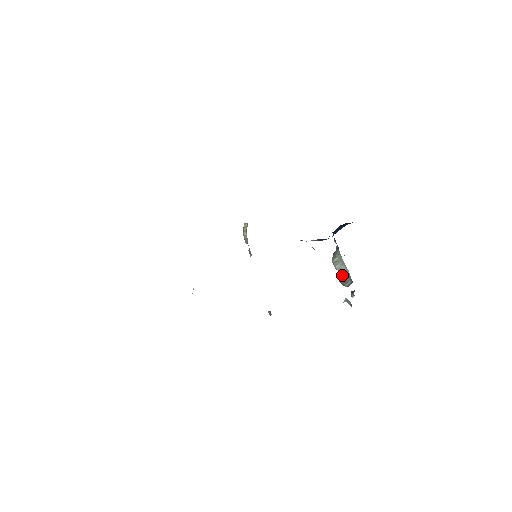
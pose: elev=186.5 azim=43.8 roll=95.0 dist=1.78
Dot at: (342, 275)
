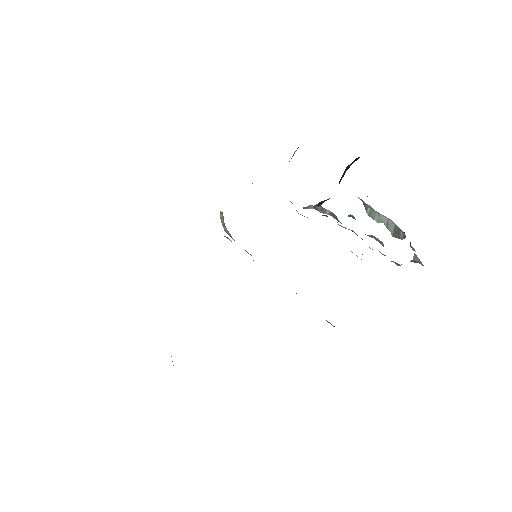
Dot at: (389, 227)
